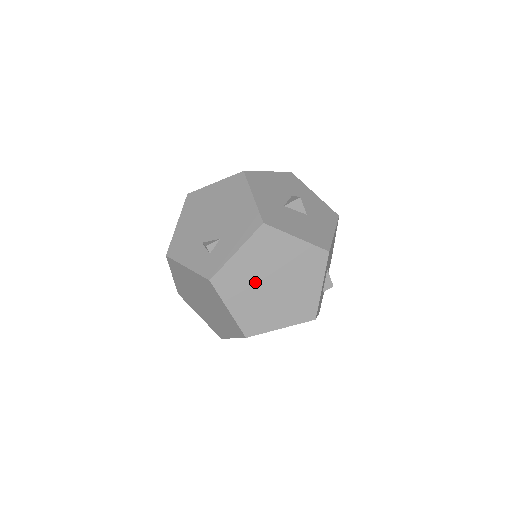
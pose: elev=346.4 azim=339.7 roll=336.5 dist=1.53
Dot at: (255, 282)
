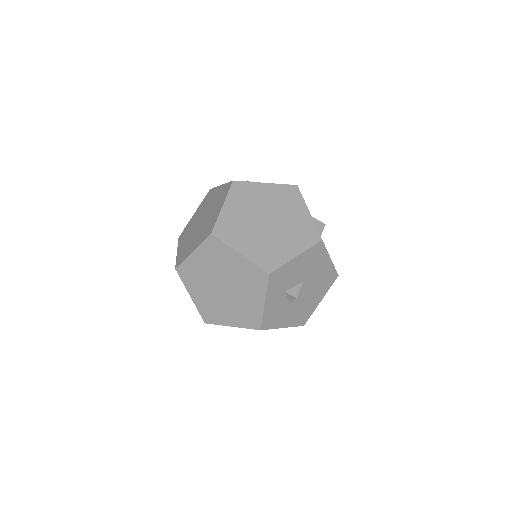
Dot at: (257, 209)
